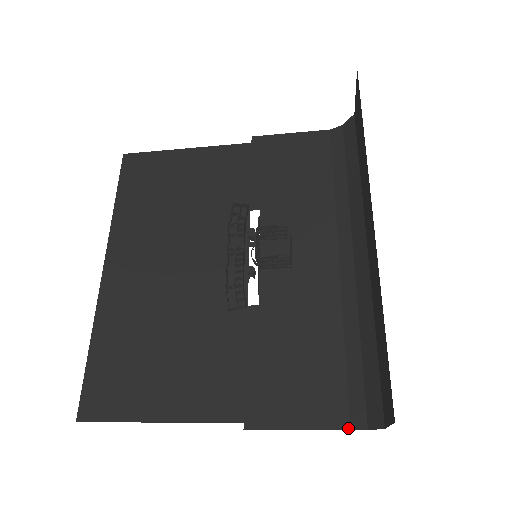
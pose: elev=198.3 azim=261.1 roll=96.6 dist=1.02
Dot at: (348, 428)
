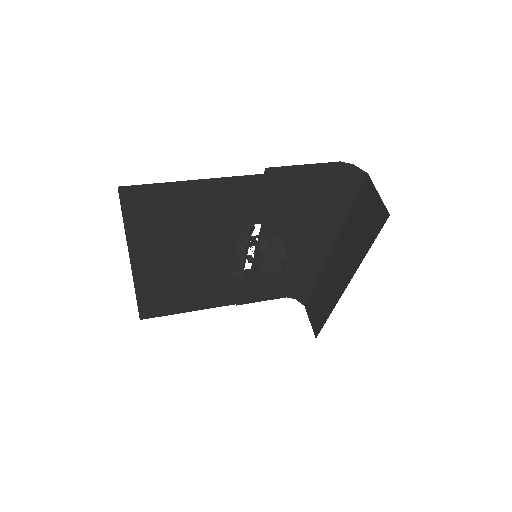
Dot at: occluded
